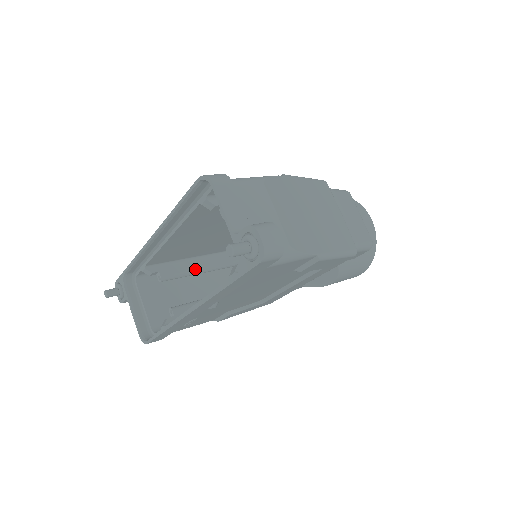
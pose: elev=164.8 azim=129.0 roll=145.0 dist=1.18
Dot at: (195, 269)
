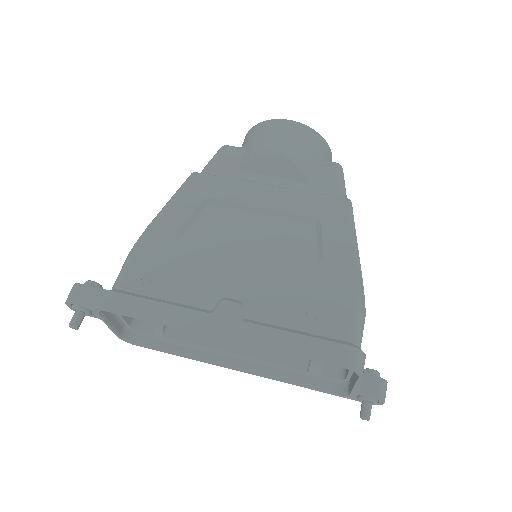
Dot at: occluded
